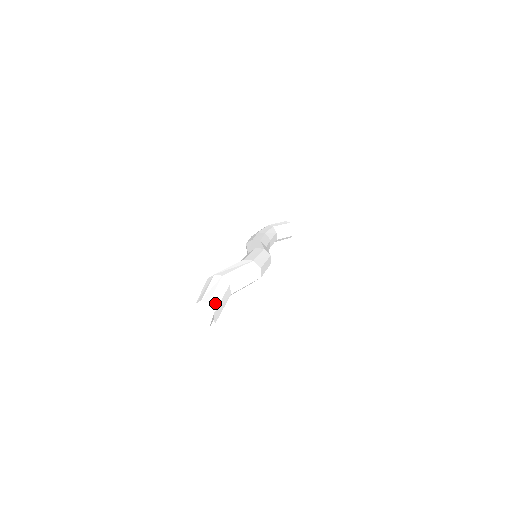
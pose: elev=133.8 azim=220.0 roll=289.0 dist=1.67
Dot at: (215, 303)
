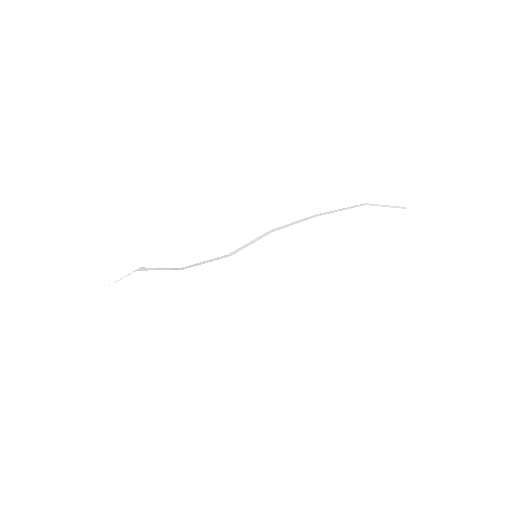
Dot at: (101, 304)
